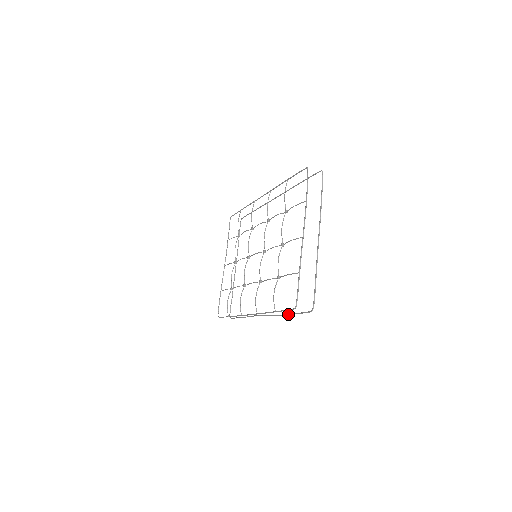
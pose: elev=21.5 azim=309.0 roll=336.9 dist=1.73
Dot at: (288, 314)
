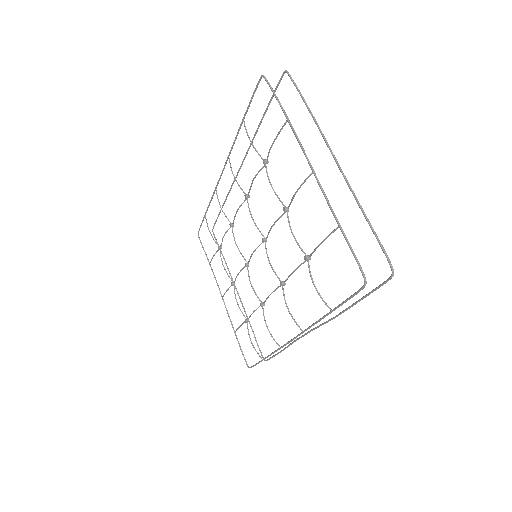
Dot at: (351, 305)
